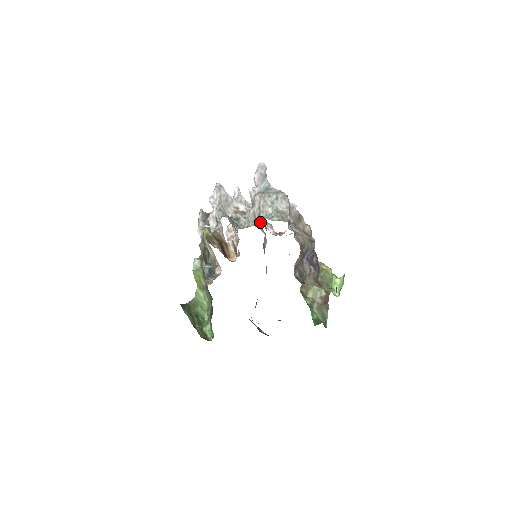
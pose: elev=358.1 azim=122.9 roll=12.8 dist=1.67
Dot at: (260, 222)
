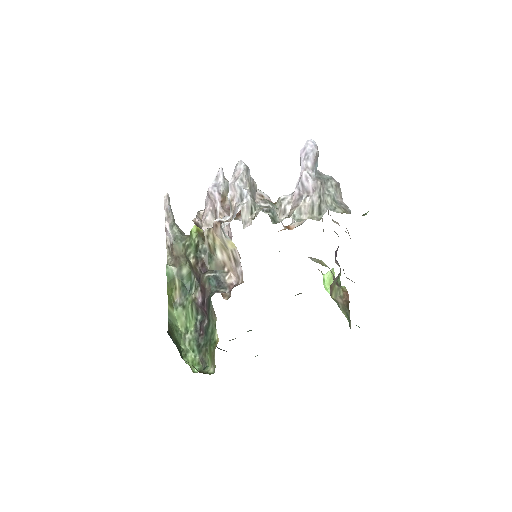
Dot at: (317, 214)
